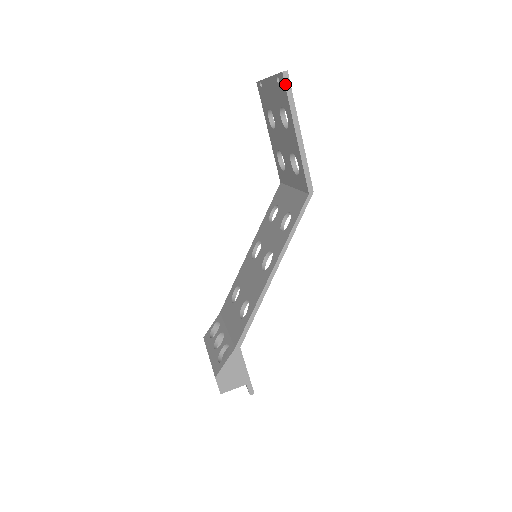
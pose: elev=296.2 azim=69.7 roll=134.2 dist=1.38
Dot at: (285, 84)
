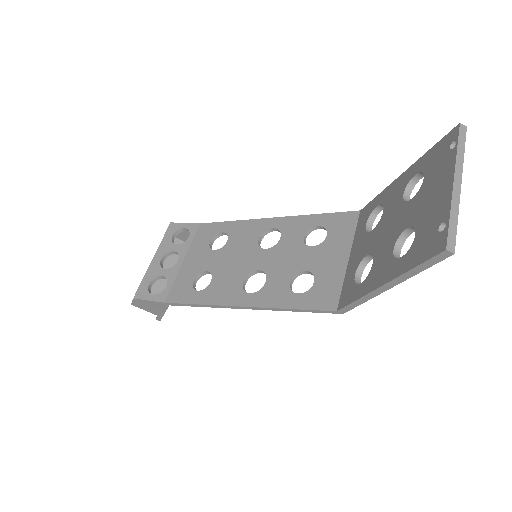
Dot at: (433, 257)
